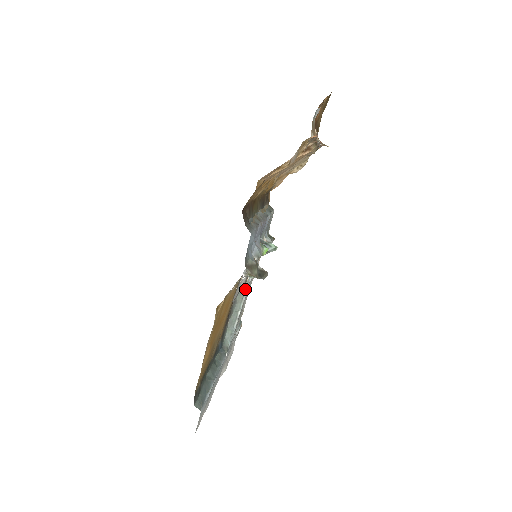
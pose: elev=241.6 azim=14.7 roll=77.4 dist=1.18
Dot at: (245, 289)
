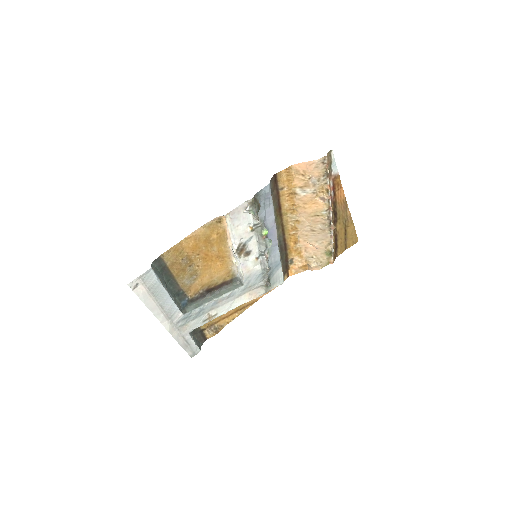
Dot at: (230, 290)
